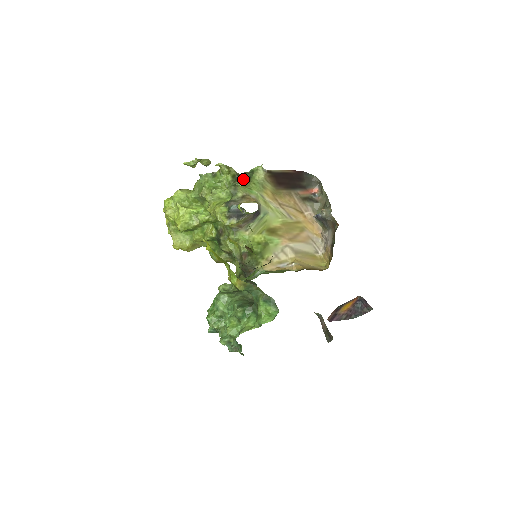
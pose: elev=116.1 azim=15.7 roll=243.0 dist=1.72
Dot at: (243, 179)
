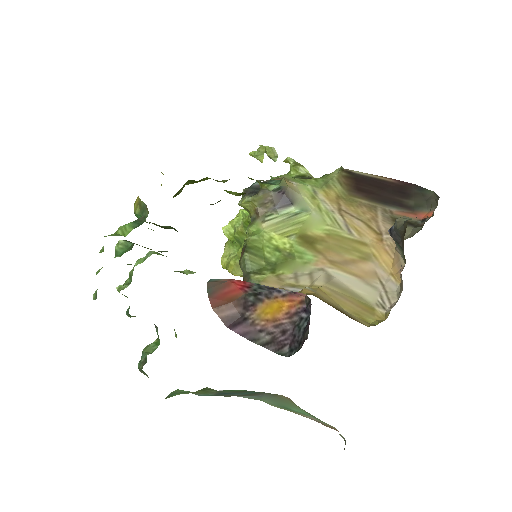
Dot at: occluded
